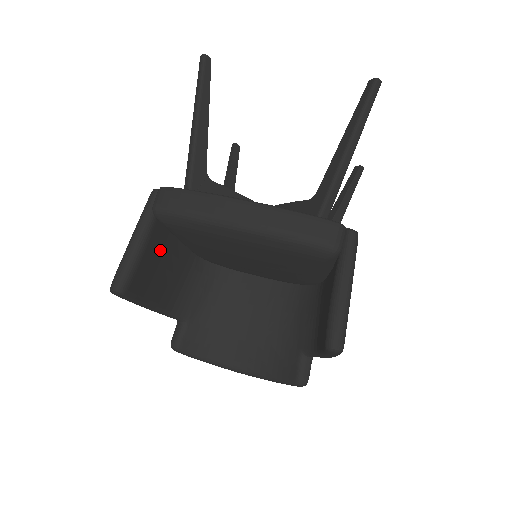
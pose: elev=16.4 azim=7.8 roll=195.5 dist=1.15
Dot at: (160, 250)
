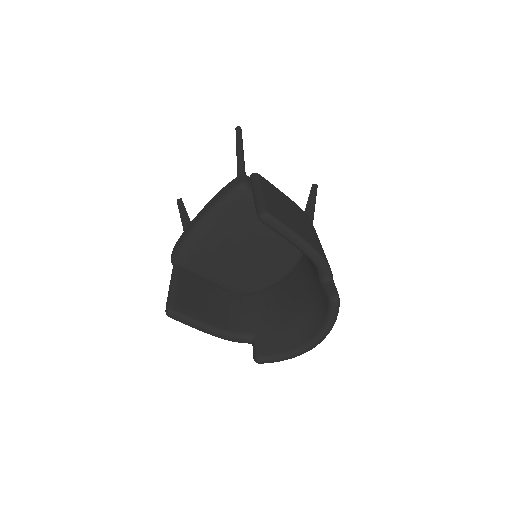
Dot at: (195, 289)
